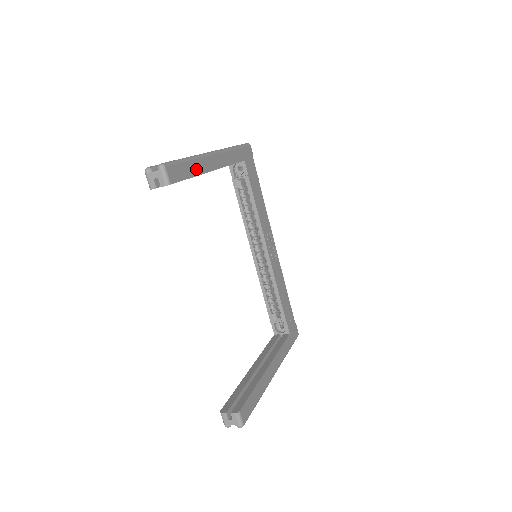
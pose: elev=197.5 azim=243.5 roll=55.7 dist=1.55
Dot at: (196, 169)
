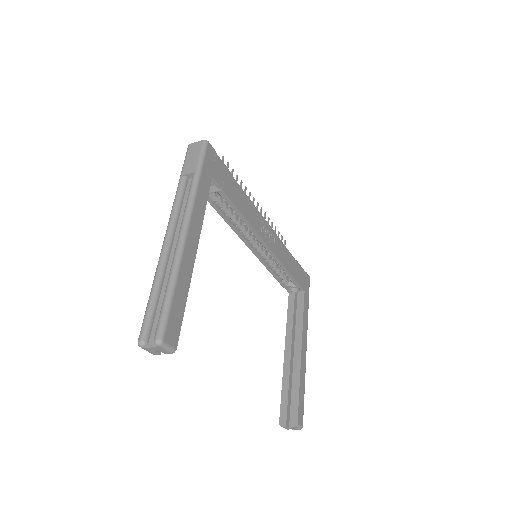
Dot at: (184, 284)
